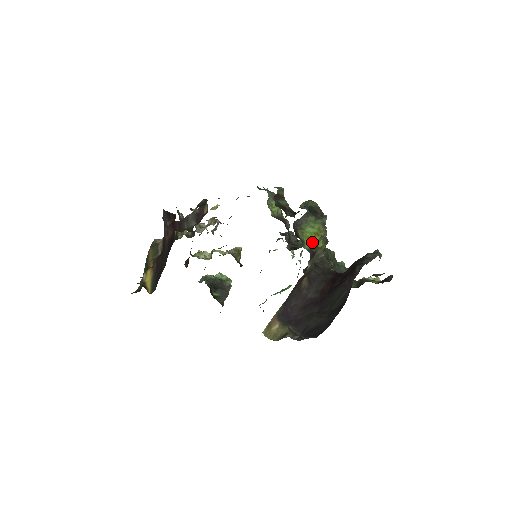
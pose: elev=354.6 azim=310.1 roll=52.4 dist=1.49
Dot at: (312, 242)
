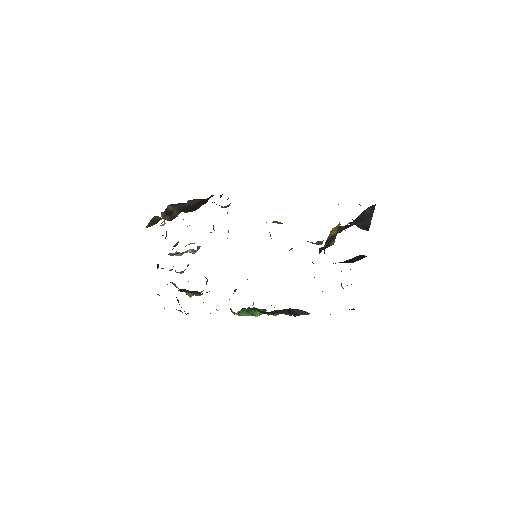
Dot at: occluded
